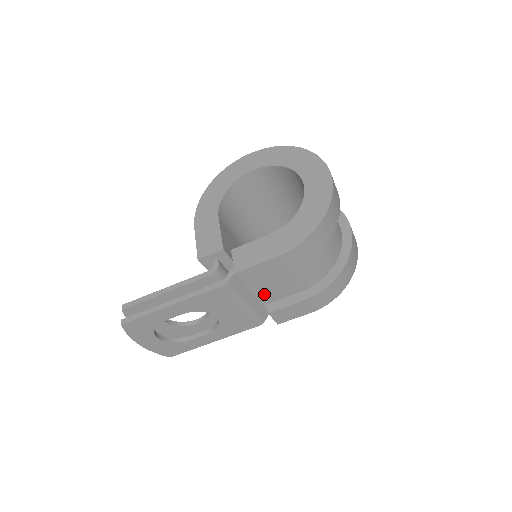
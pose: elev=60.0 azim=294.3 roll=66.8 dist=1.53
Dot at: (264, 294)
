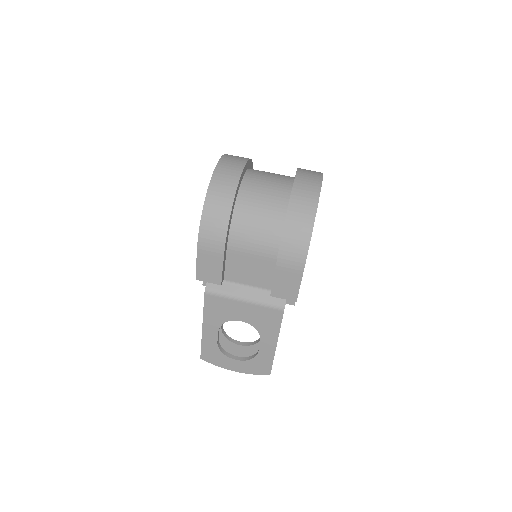
Dot at: (255, 282)
